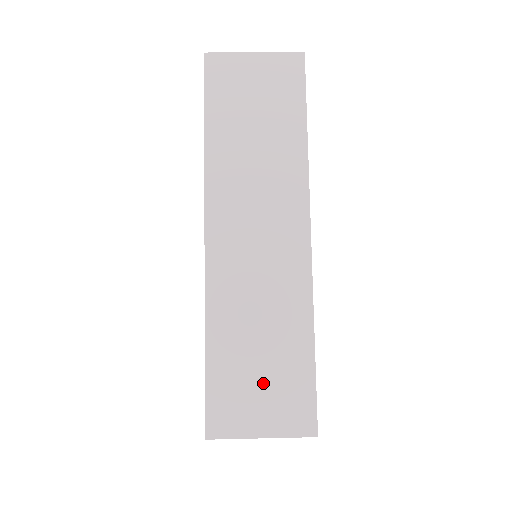
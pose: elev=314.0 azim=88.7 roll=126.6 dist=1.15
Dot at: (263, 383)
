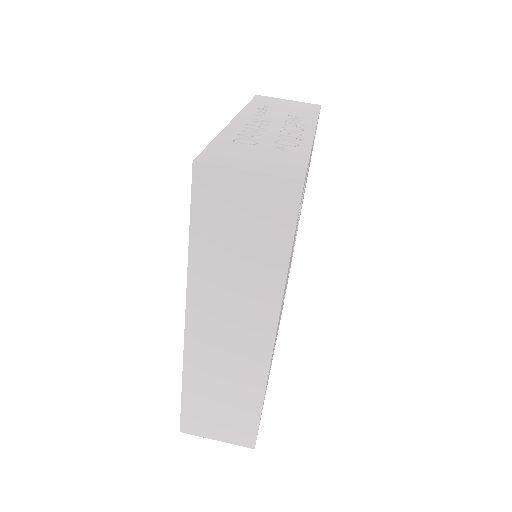
Dot at: (221, 416)
